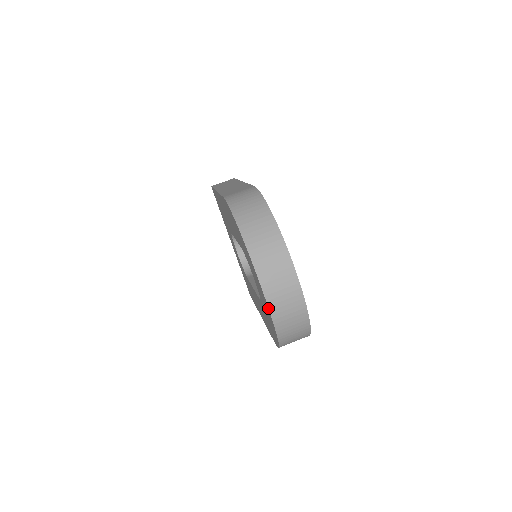
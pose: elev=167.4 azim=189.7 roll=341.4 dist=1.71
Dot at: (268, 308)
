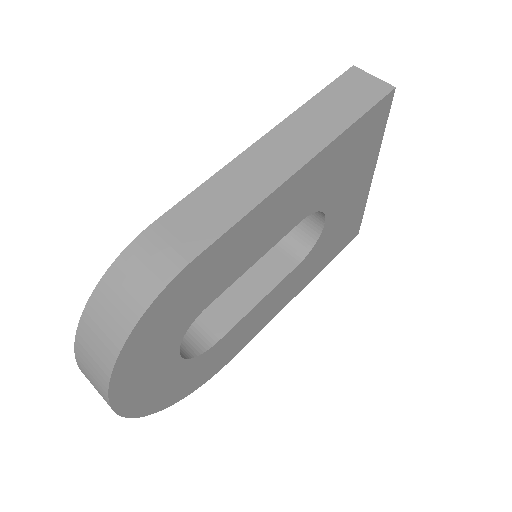
Dot at: occluded
